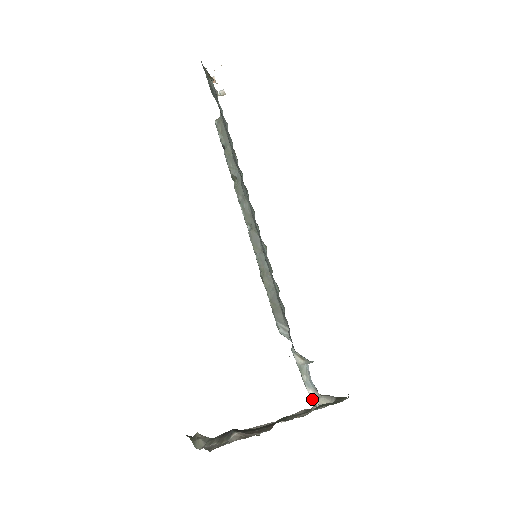
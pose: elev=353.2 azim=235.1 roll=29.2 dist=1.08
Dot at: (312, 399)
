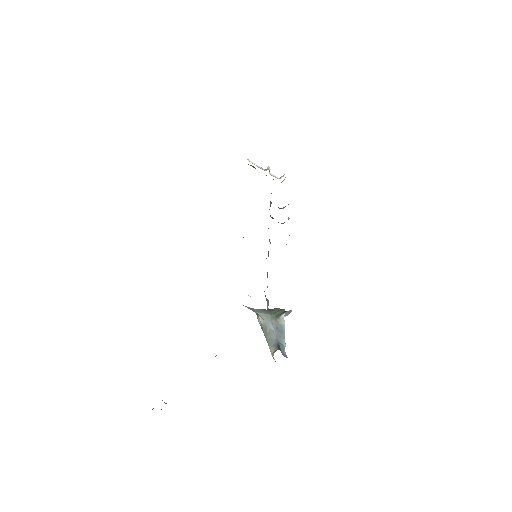
Dot at: (273, 358)
